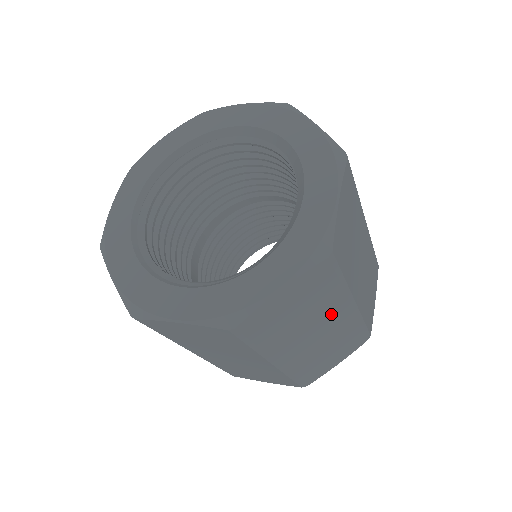
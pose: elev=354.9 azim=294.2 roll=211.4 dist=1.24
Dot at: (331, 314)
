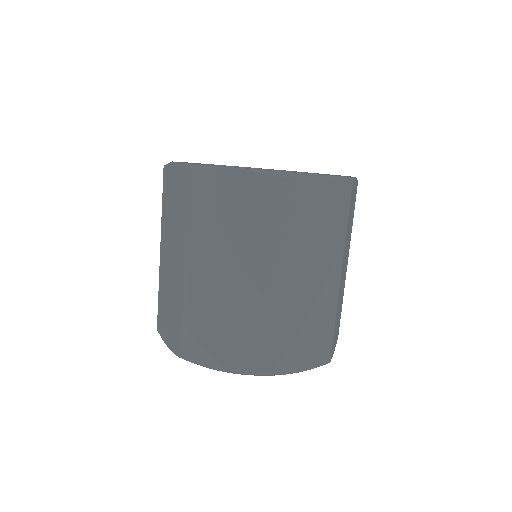
Dot at: occluded
